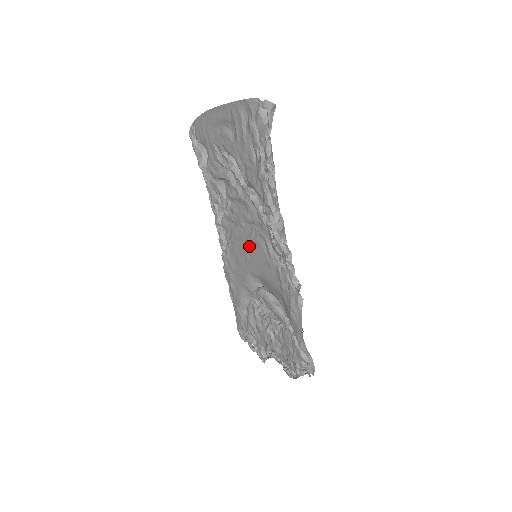
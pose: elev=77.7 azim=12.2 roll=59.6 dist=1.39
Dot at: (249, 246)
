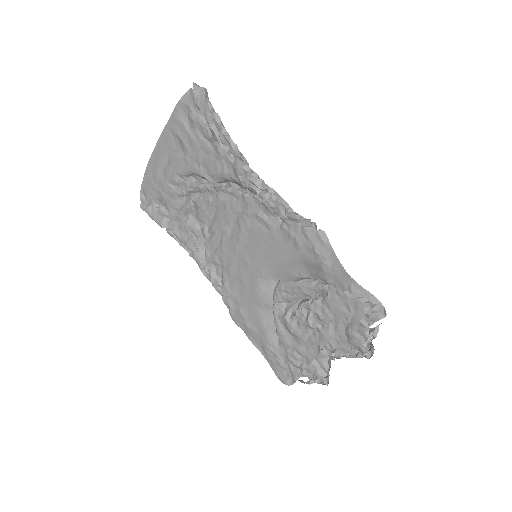
Dot at: (244, 247)
